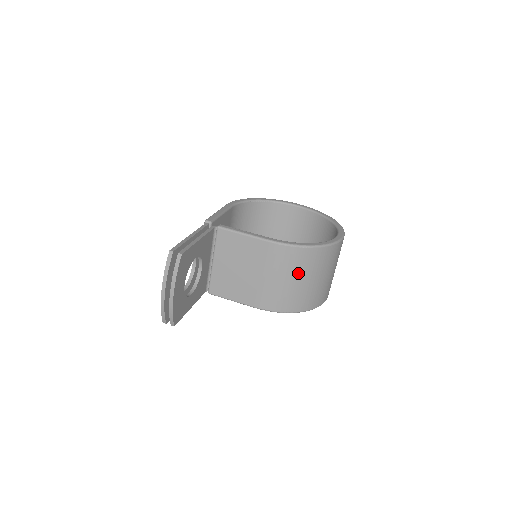
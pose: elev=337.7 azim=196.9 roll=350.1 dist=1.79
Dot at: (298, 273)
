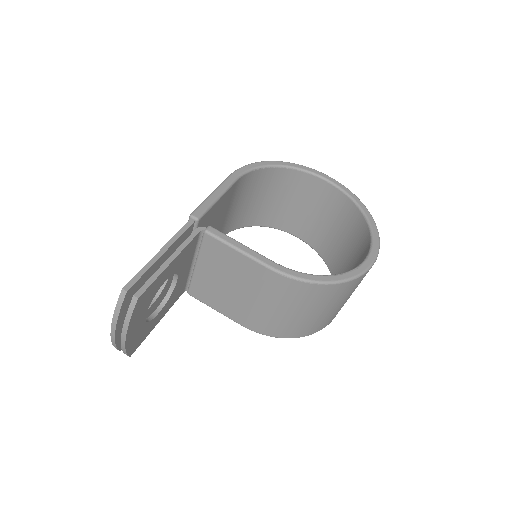
Dot at: (302, 306)
